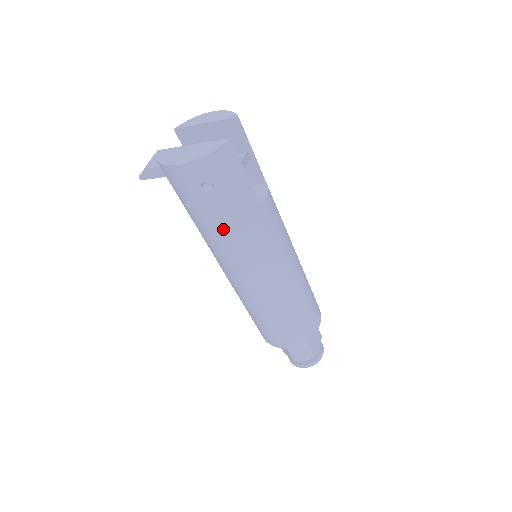
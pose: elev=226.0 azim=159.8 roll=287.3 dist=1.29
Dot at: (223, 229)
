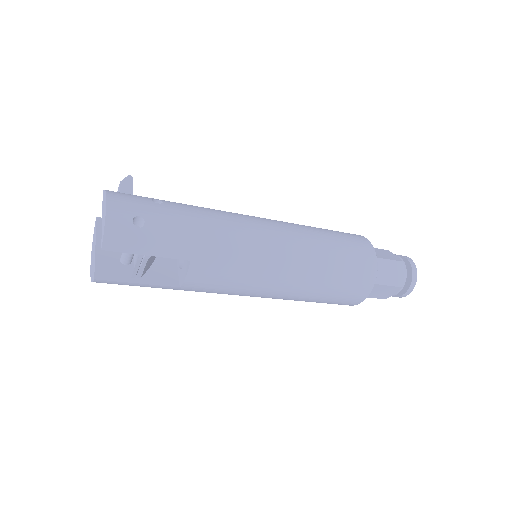
Dot at: occluded
